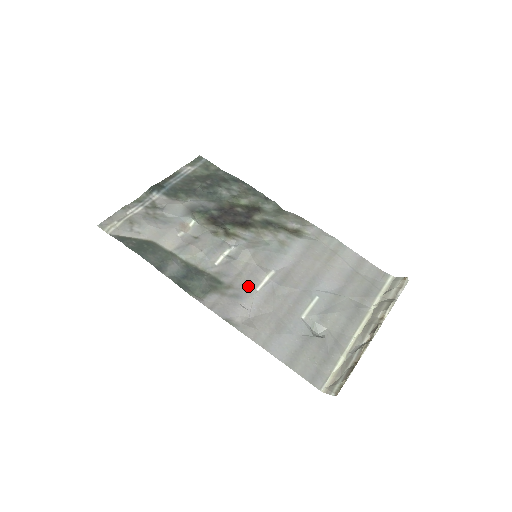
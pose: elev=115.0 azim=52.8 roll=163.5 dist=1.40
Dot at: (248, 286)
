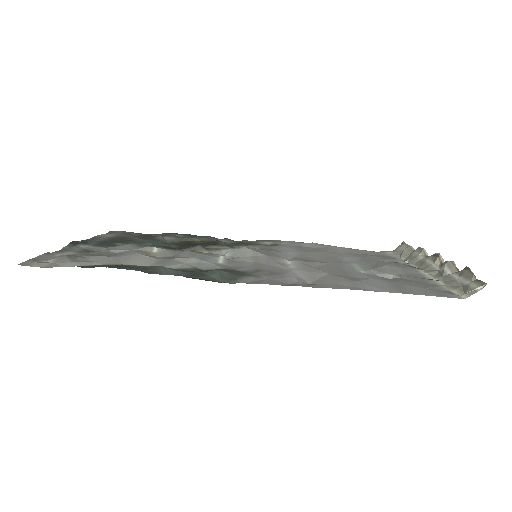
Dot at: (277, 267)
